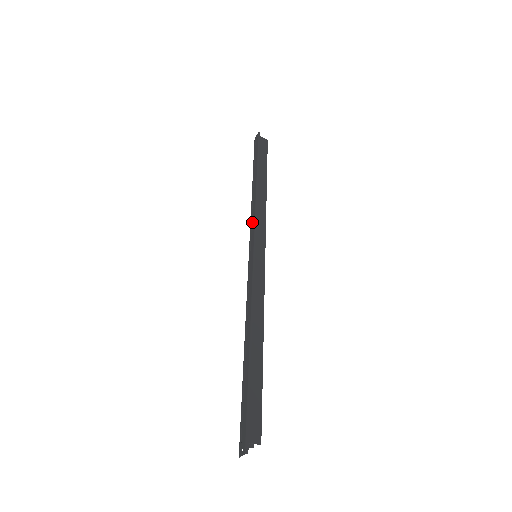
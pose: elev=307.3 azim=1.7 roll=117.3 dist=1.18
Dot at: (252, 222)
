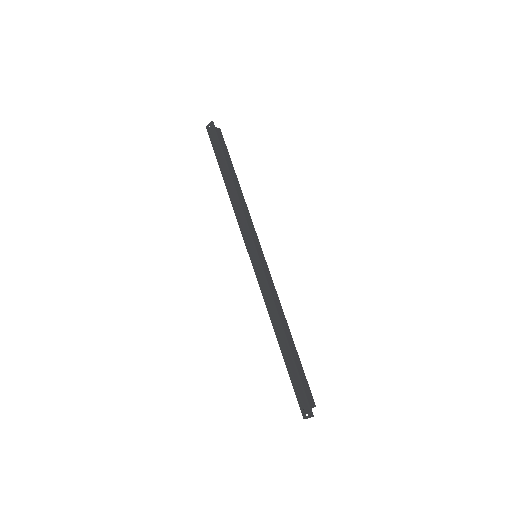
Dot at: (241, 223)
